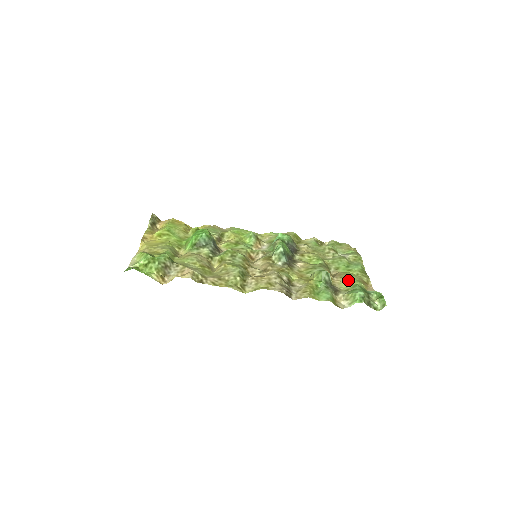
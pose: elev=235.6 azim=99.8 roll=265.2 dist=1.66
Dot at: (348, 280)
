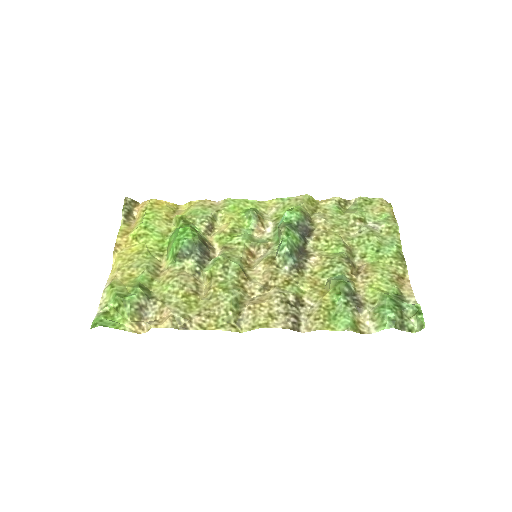
Dot at: (376, 283)
